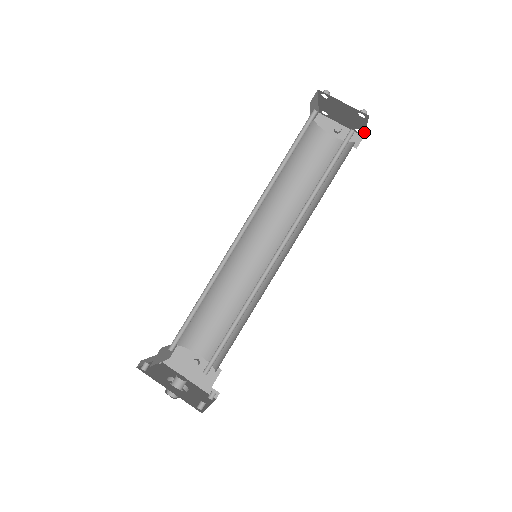
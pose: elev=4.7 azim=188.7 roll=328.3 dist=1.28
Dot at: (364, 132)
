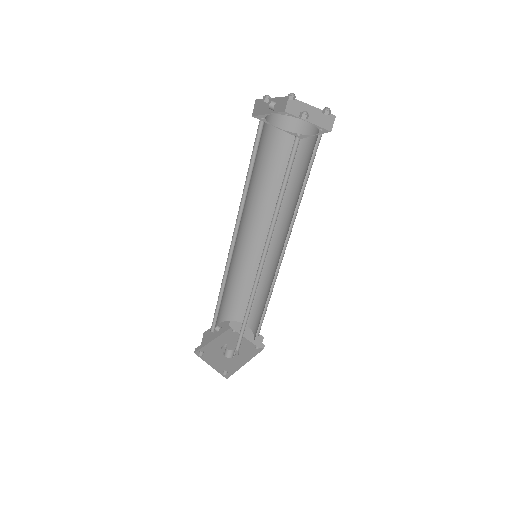
Dot at: (297, 100)
